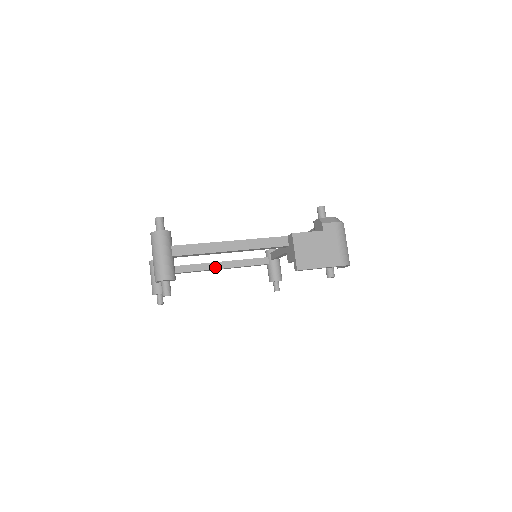
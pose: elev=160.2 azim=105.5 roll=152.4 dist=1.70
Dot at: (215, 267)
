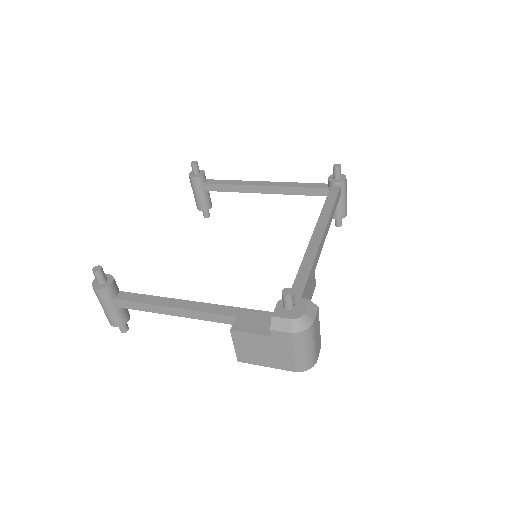
Dot at: (260, 191)
